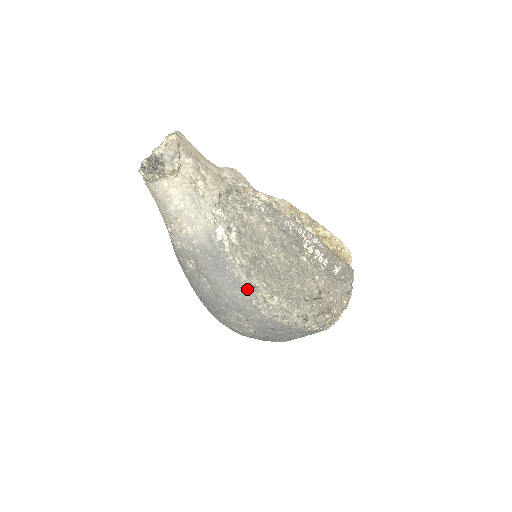
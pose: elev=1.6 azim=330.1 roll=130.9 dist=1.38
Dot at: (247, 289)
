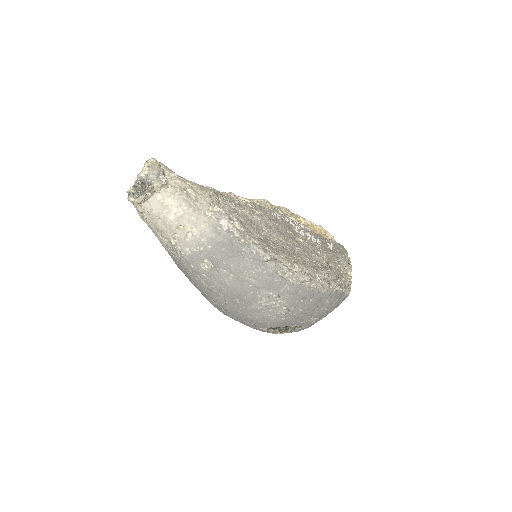
Dot at: (269, 262)
